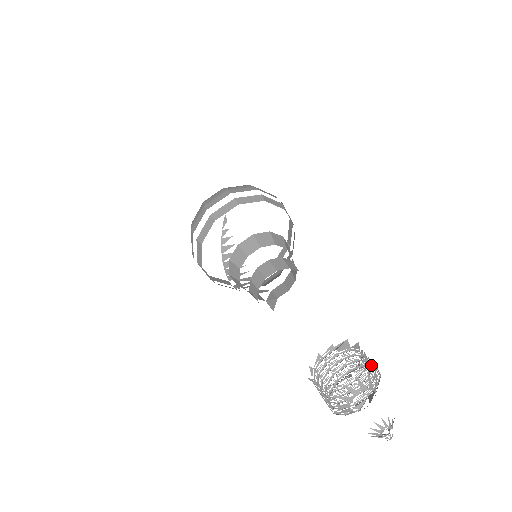
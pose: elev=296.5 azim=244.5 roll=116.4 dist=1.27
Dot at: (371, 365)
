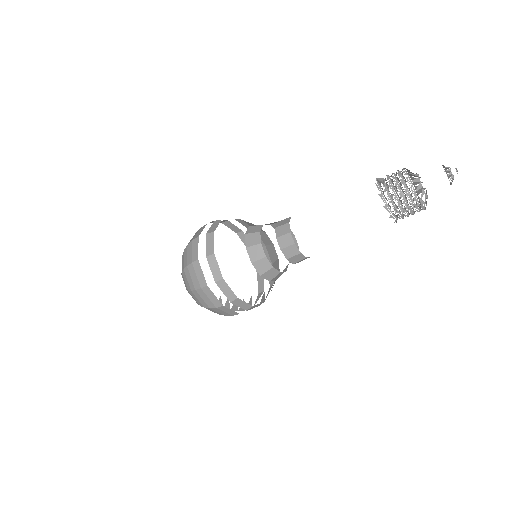
Dot at: occluded
